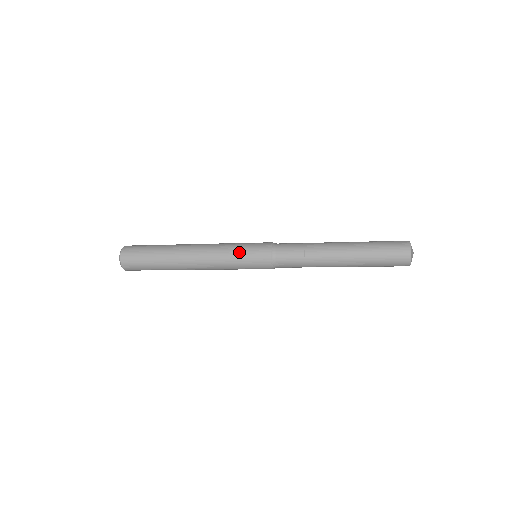
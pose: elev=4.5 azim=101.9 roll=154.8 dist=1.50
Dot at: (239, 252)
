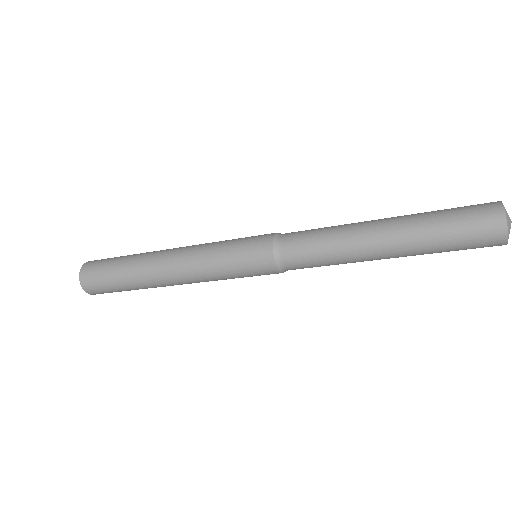
Dot at: (230, 242)
